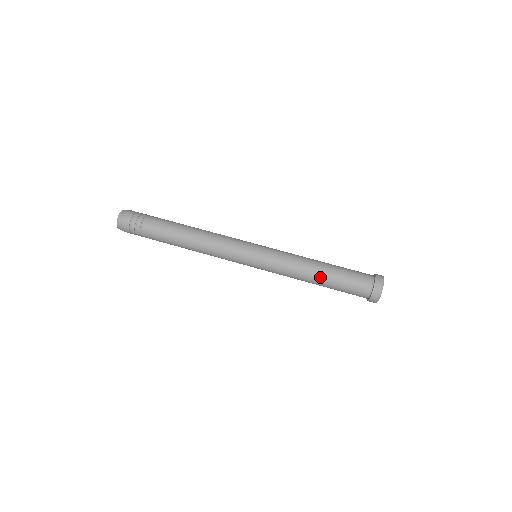
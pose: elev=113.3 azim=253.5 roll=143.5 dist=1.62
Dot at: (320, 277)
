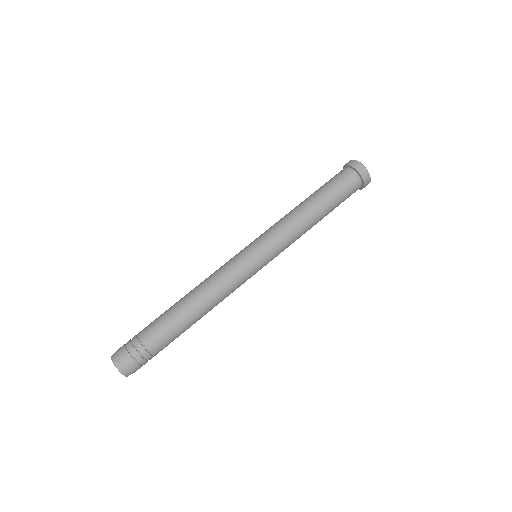
Dot at: (321, 215)
